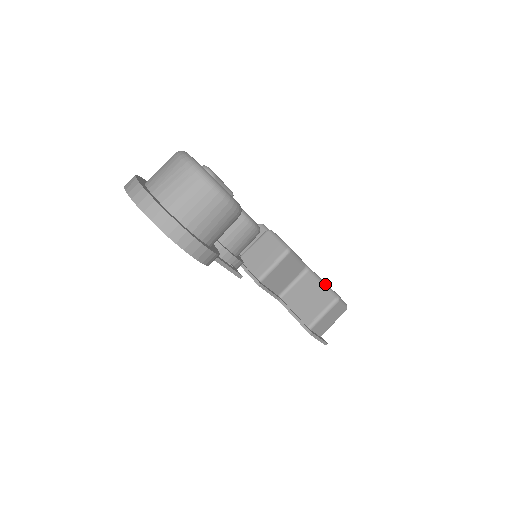
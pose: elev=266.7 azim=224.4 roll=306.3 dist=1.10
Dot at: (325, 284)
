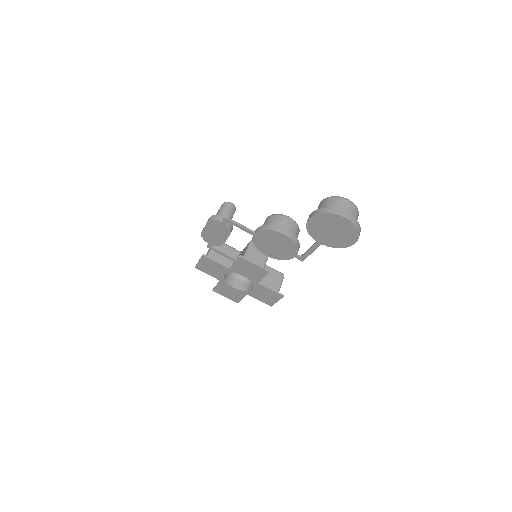
Dot at: (274, 269)
